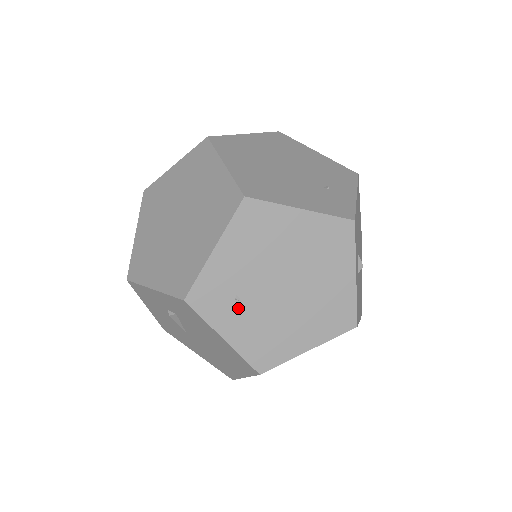
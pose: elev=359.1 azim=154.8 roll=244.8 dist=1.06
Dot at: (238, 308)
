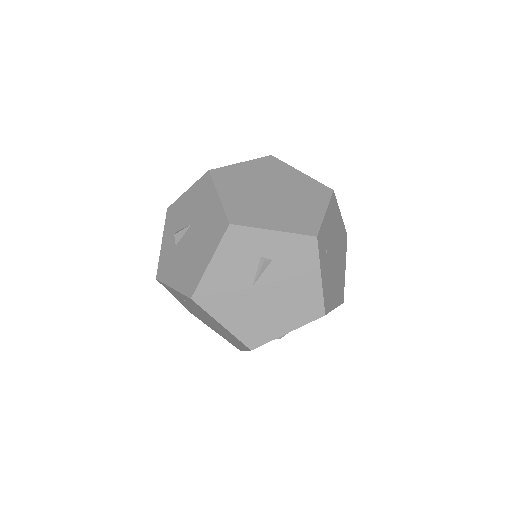
Dot at: (326, 259)
